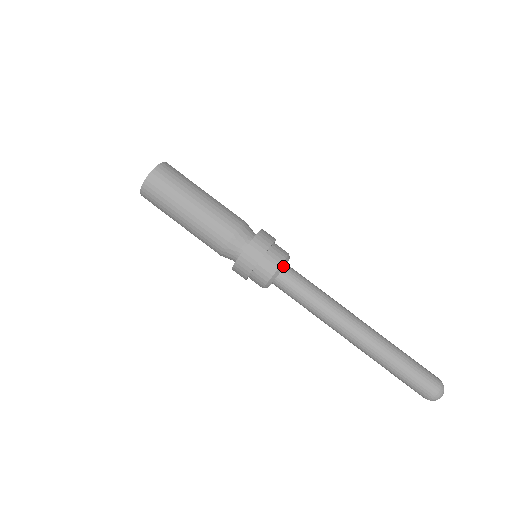
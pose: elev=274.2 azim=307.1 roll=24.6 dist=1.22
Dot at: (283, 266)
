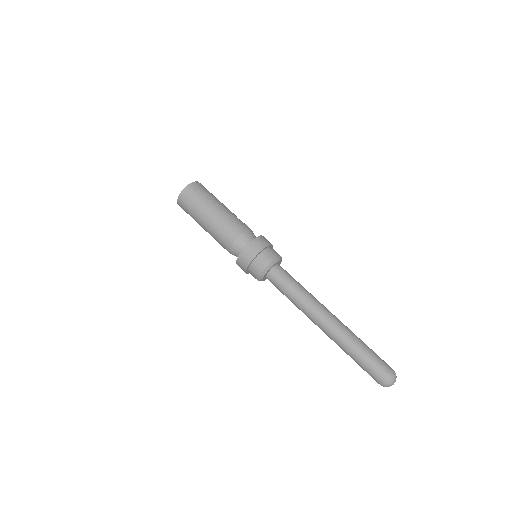
Dot at: (269, 268)
